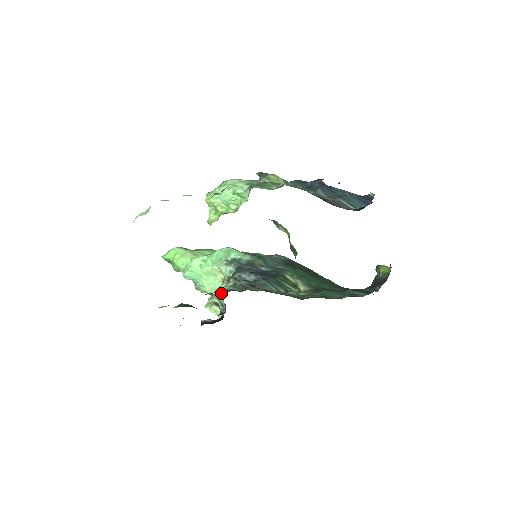
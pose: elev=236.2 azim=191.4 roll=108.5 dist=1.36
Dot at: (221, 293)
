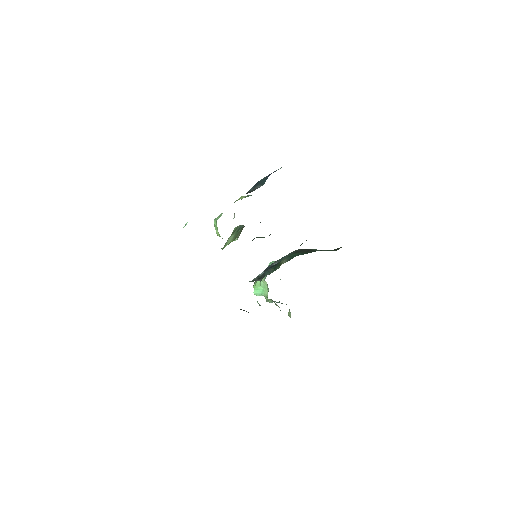
Dot at: occluded
